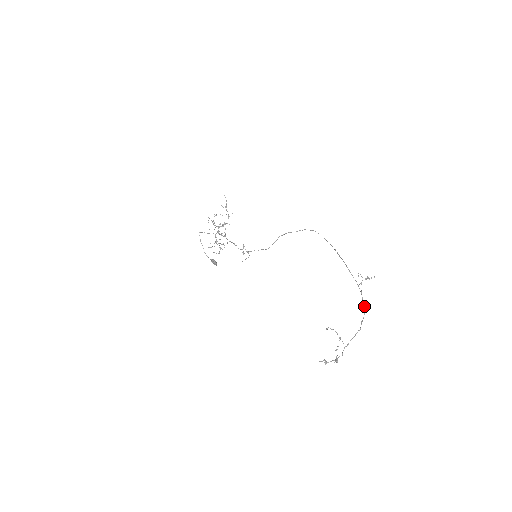
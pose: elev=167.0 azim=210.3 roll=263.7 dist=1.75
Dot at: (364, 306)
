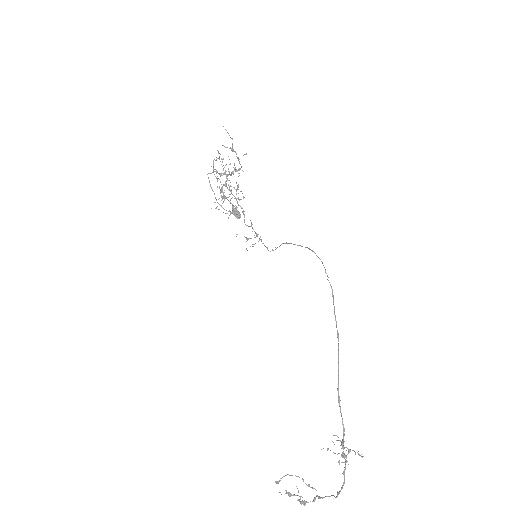
Dot at: occluded
